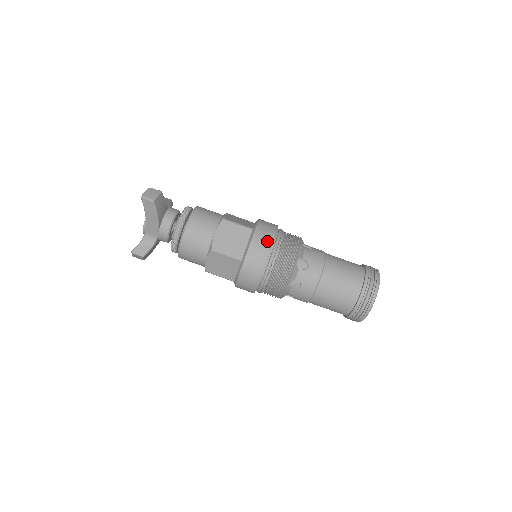
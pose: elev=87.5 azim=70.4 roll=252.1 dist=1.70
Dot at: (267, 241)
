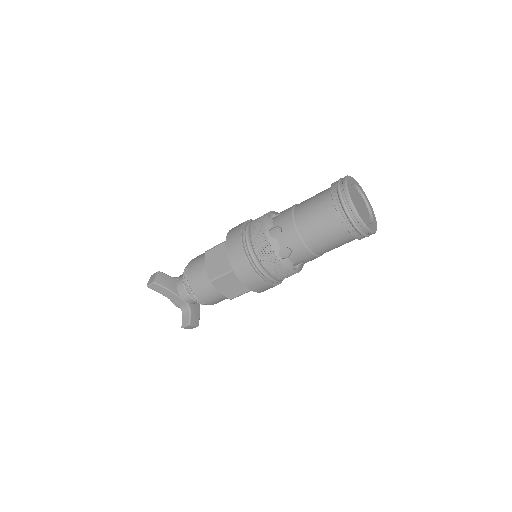
Dot at: (236, 240)
